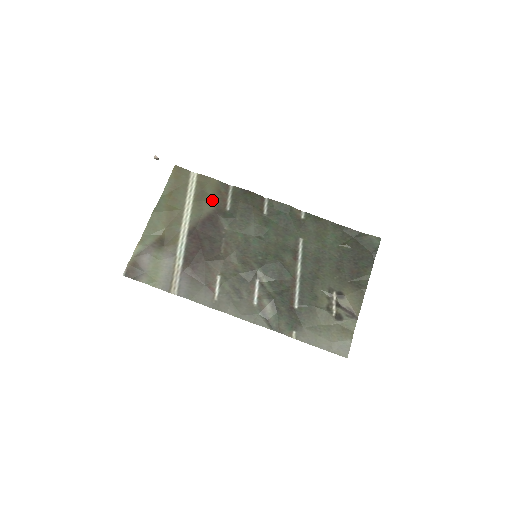
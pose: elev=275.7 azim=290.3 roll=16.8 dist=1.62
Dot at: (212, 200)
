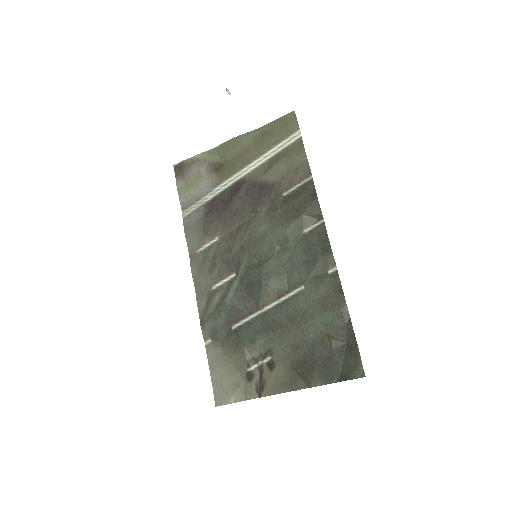
Dot at: (282, 173)
